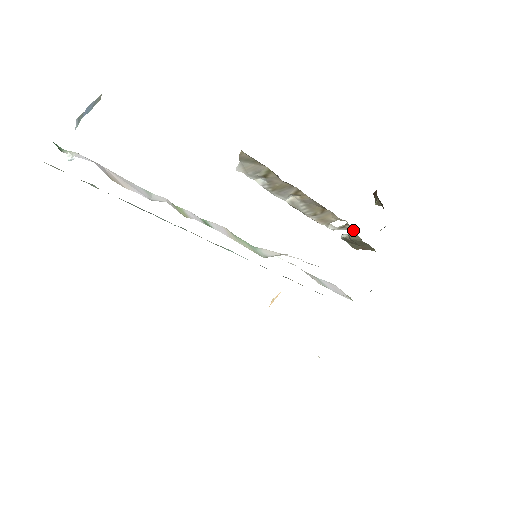
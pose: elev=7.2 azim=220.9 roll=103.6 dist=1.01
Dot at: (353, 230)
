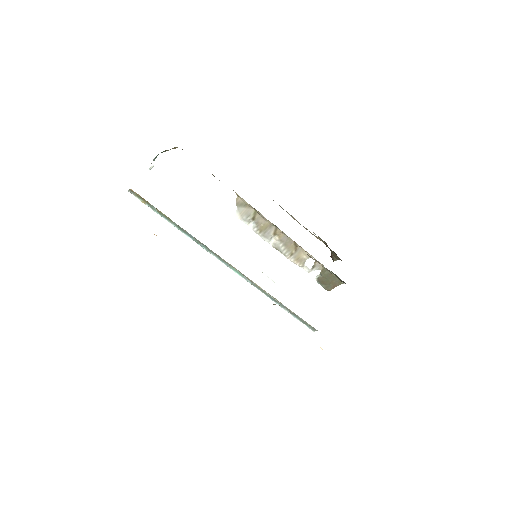
Dot at: (321, 268)
